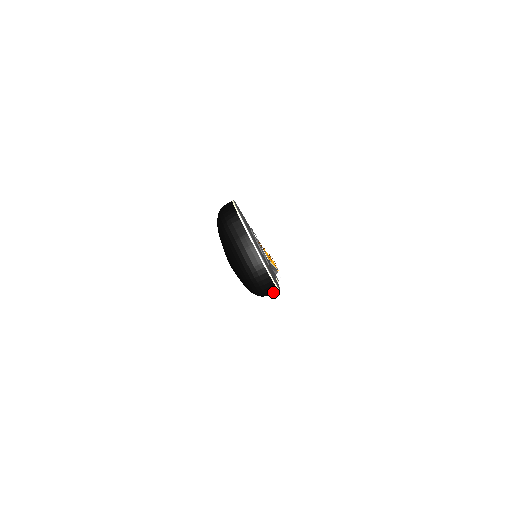
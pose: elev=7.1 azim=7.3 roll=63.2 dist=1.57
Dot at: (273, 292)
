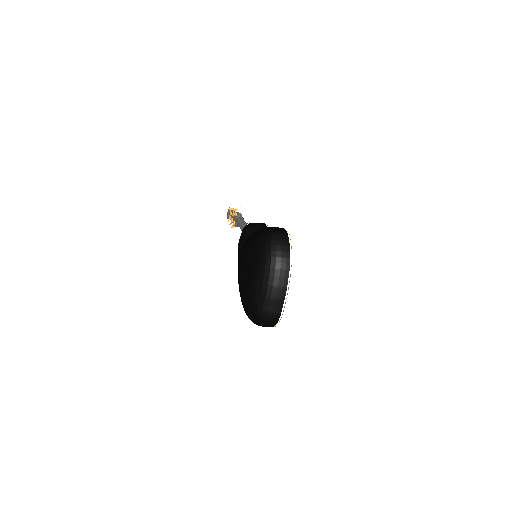
Dot at: occluded
